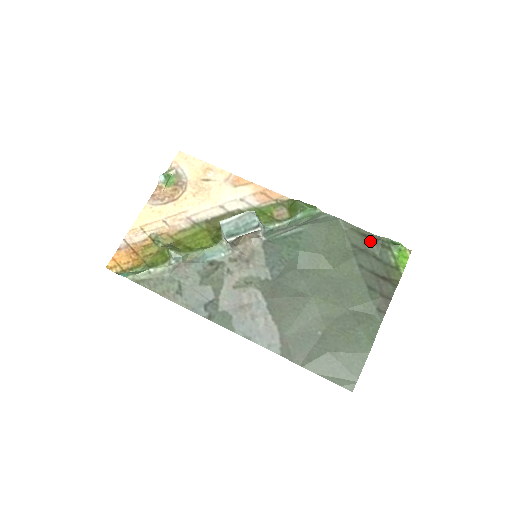
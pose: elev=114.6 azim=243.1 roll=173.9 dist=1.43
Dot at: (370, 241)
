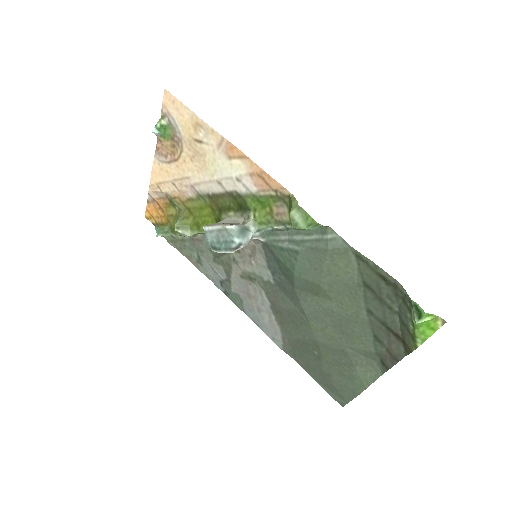
Dot at: (389, 288)
